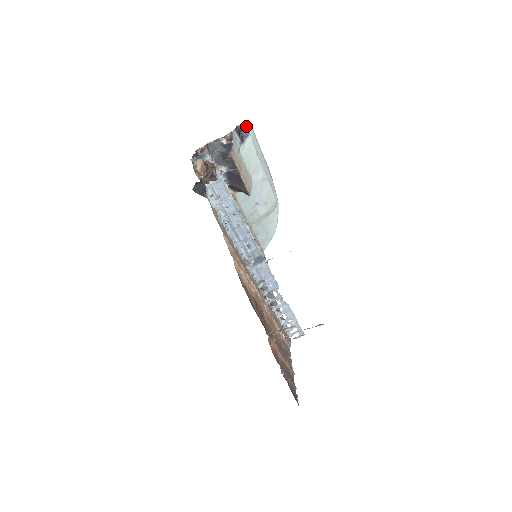
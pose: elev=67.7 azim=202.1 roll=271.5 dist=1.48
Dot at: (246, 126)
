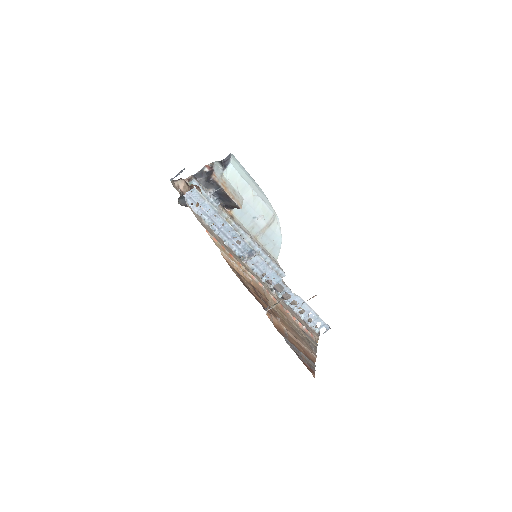
Dot at: (228, 158)
